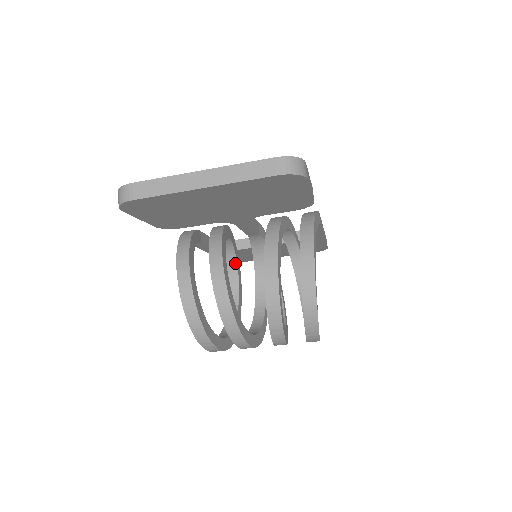
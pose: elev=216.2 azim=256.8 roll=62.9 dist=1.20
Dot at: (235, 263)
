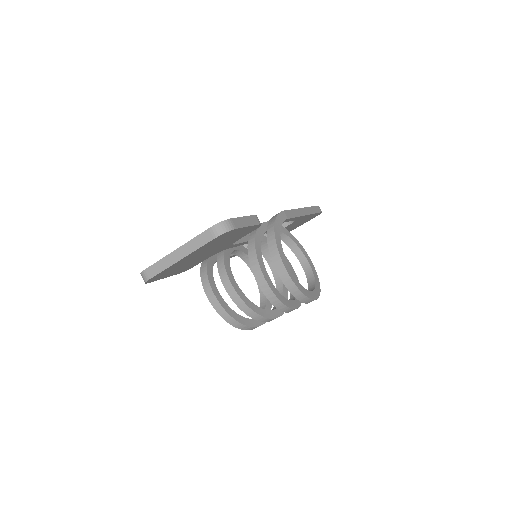
Dot at: occluded
